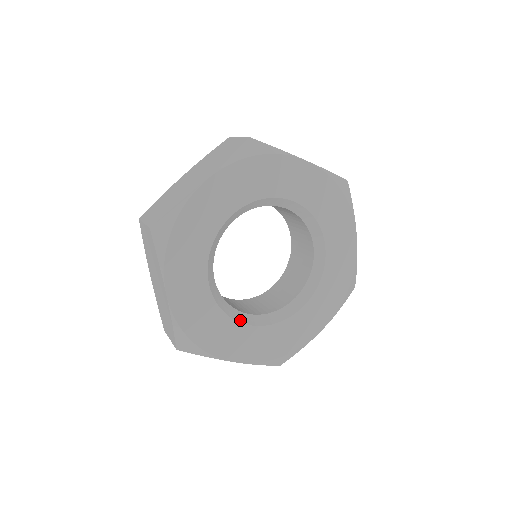
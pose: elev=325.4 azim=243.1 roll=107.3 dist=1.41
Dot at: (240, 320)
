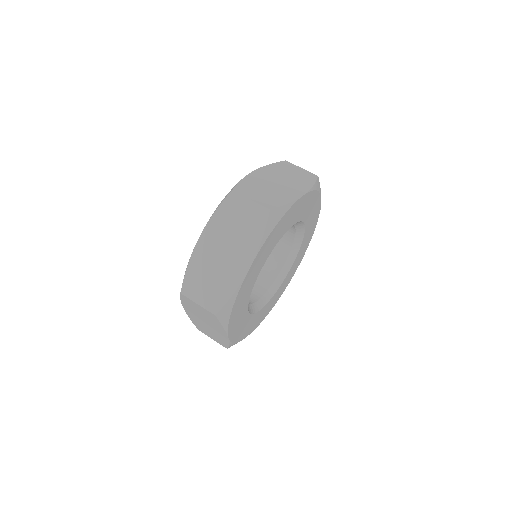
Dot at: occluded
